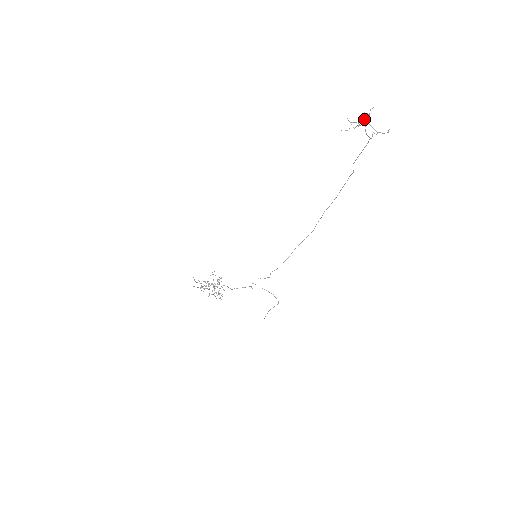
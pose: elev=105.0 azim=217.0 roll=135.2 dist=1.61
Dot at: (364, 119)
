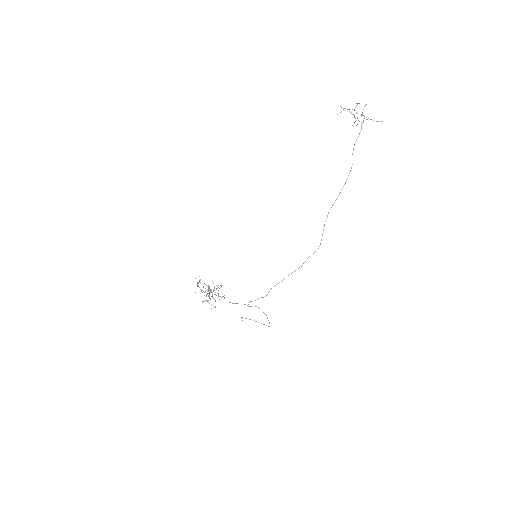
Dot at: (355, 107)
